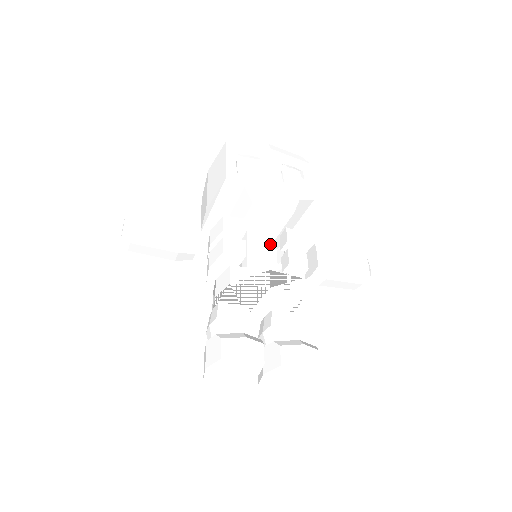
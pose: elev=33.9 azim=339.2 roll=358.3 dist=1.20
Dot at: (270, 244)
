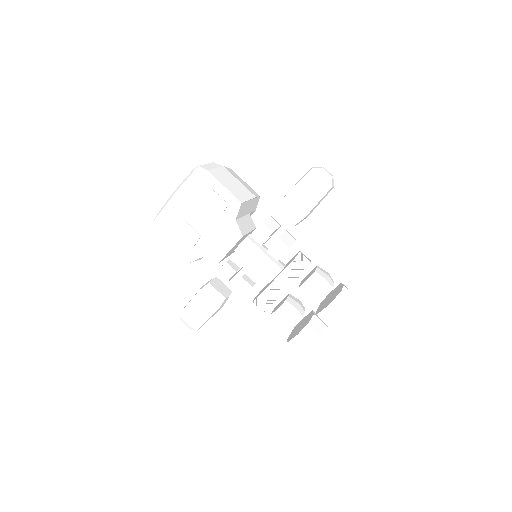
Dot at: (253, 230)
